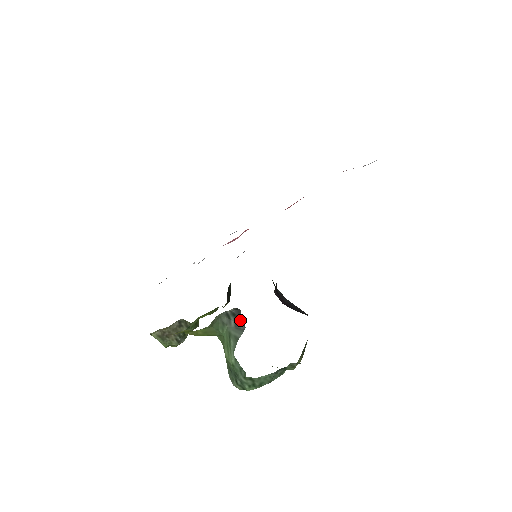
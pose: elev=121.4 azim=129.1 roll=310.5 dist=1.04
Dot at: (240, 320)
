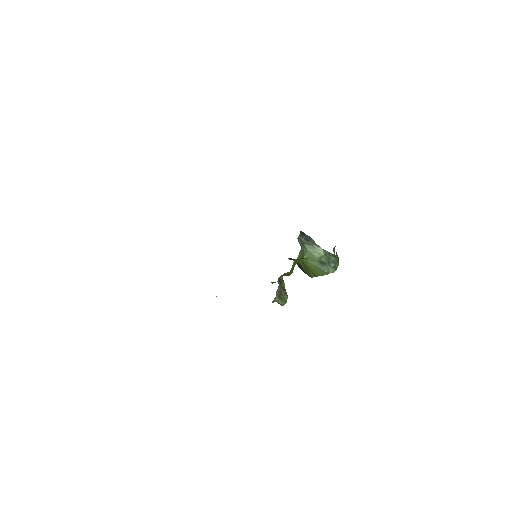
Dot at: (306, 236)
